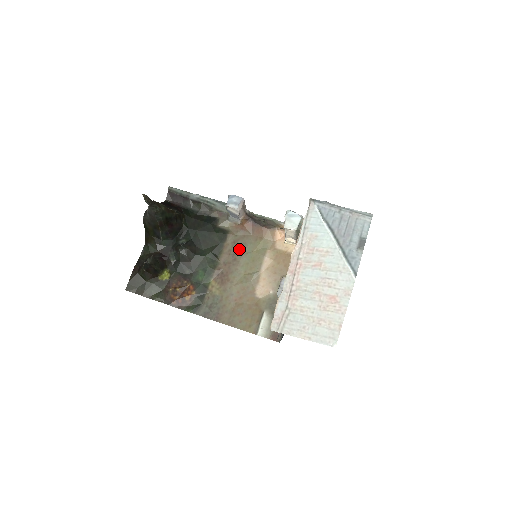
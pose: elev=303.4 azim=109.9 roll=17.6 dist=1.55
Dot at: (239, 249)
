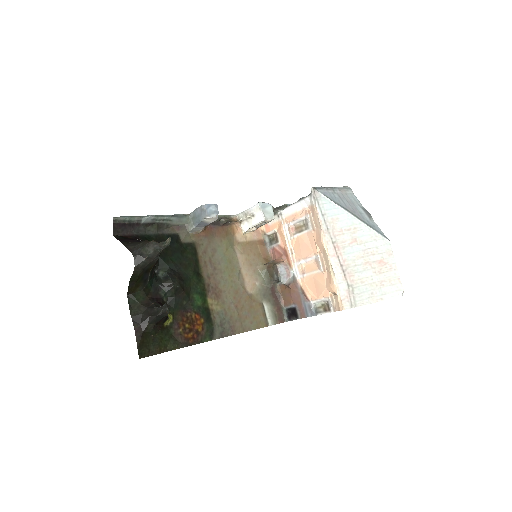
Dot at: (212, 257)
